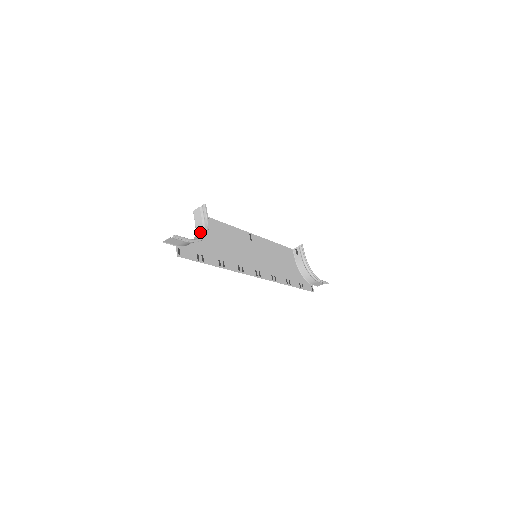
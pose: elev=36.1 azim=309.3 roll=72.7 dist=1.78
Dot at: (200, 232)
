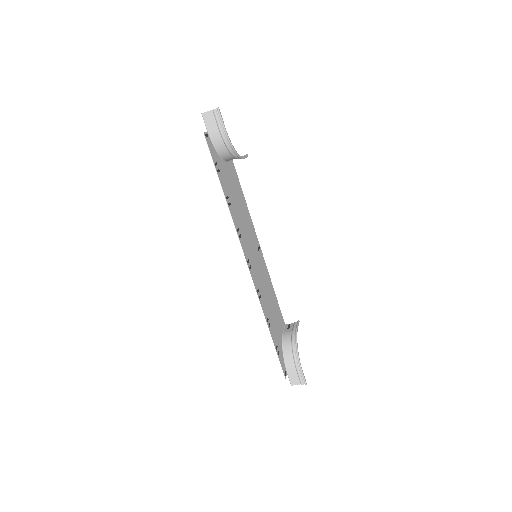
Dot at: (231, 157)
